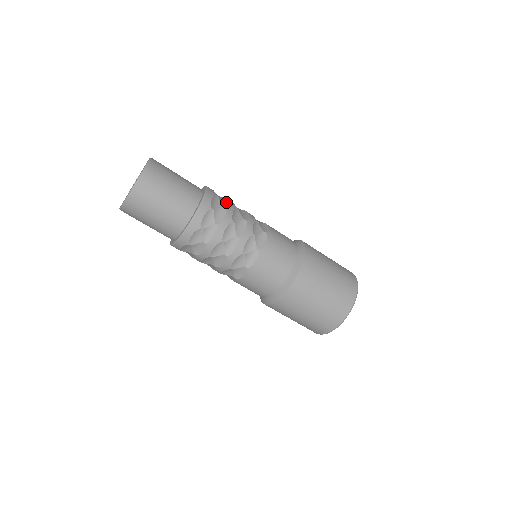
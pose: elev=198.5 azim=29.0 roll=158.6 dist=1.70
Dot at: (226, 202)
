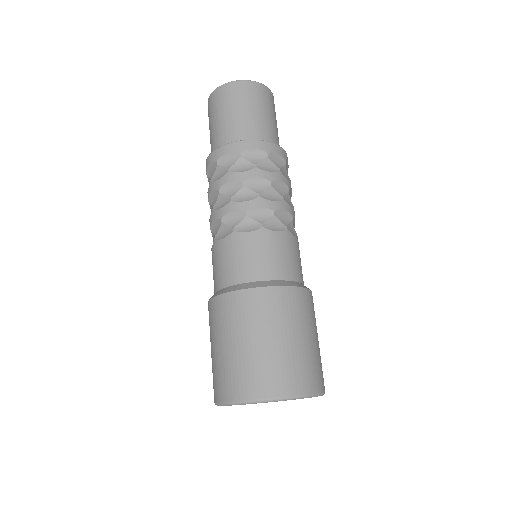
Dot at: occluded
